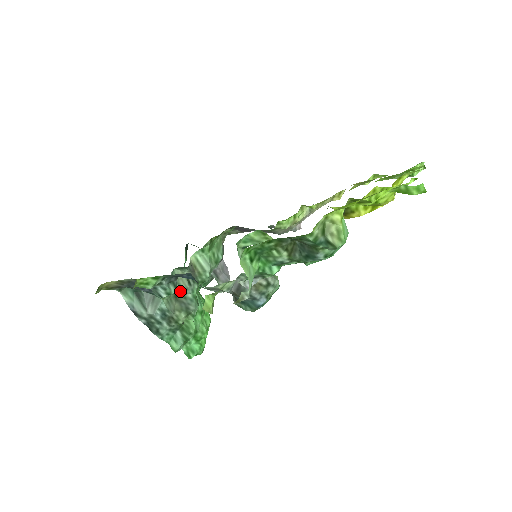
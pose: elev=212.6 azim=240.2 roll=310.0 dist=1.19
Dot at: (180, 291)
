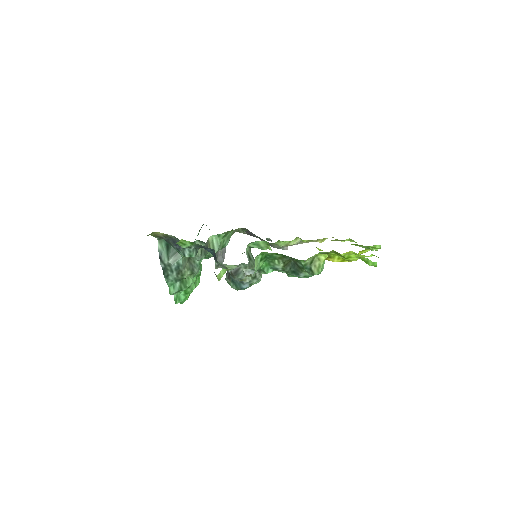
Dot at: occluded
